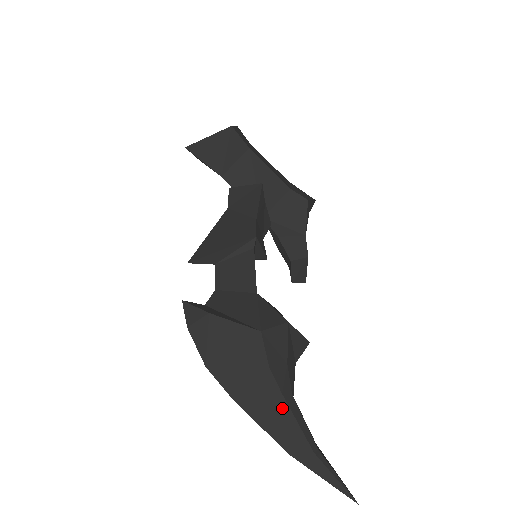
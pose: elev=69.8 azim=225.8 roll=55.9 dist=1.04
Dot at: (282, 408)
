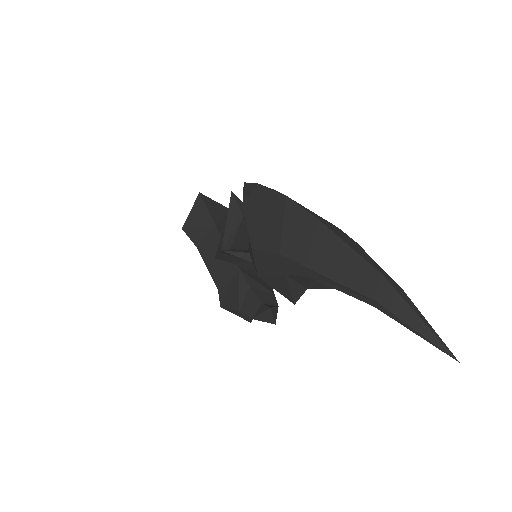
Dot at: (360, 248)
